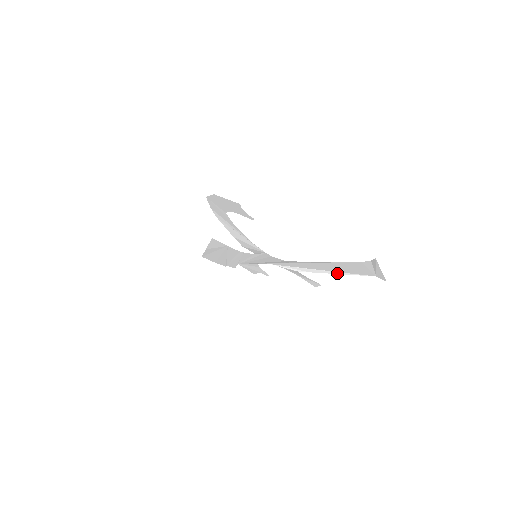
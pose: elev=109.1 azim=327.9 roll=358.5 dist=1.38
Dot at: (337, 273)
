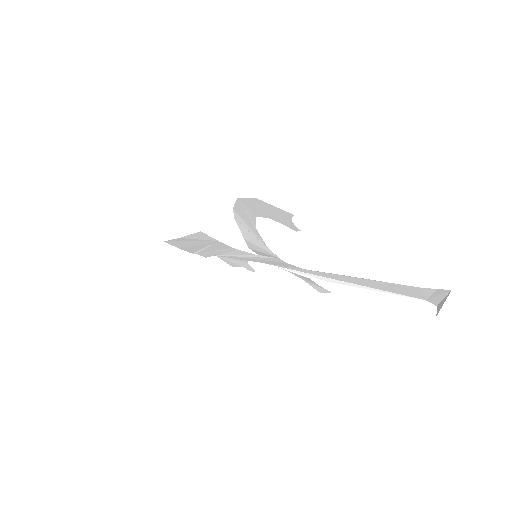
Dot at: (368, 288)
